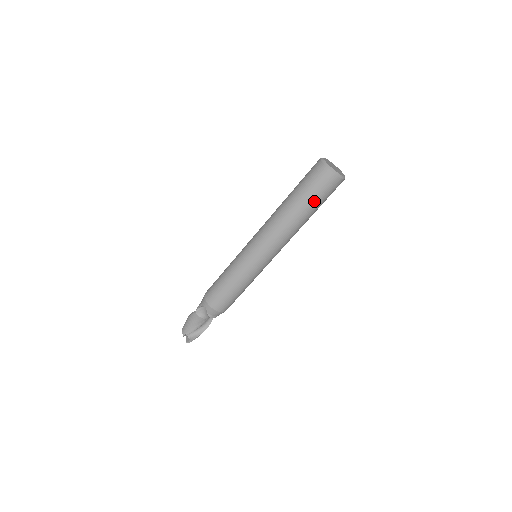
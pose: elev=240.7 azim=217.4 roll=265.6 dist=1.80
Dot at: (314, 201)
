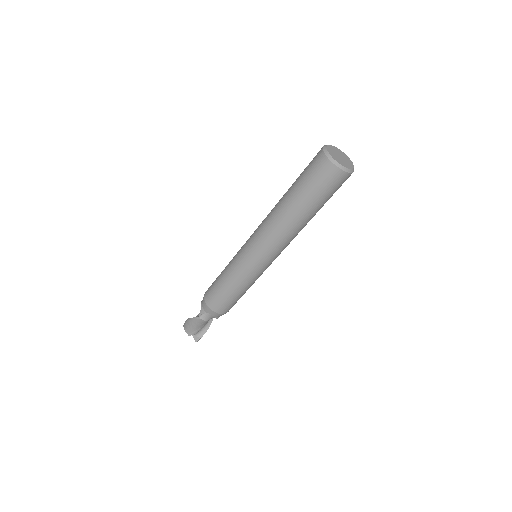
Dot at: (324, 202)
